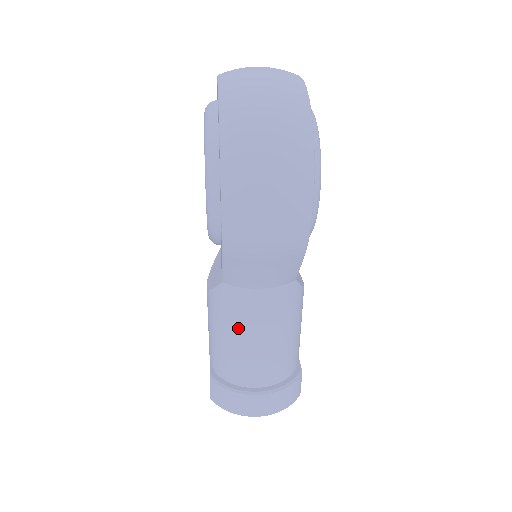
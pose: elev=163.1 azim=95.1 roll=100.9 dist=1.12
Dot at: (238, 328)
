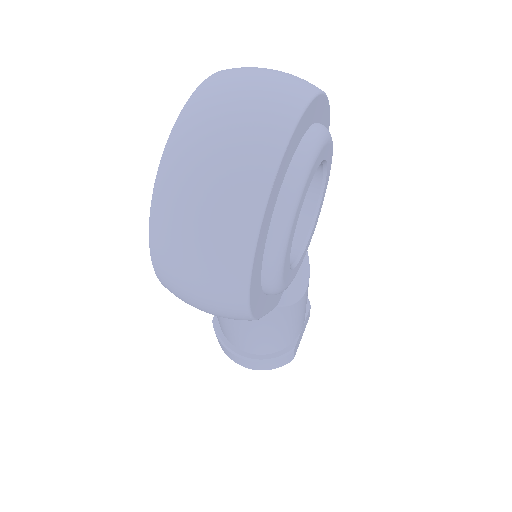
Dot at: occluded
